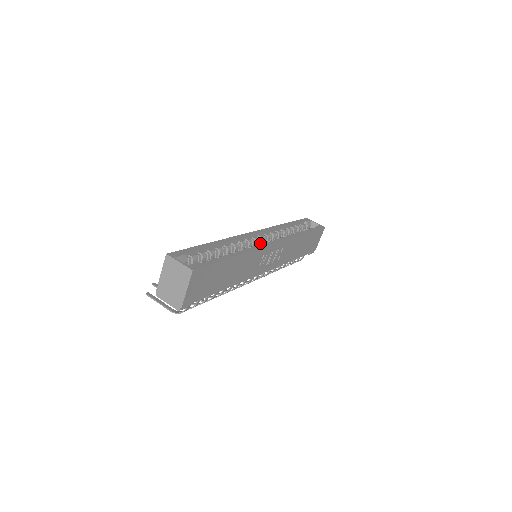
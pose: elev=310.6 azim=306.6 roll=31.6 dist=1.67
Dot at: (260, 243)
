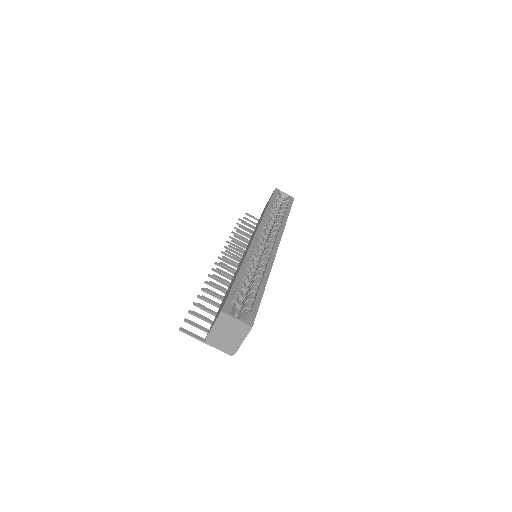
Dot at: occluded
